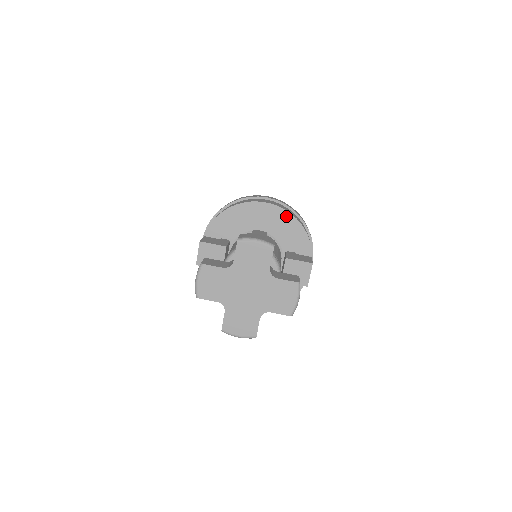
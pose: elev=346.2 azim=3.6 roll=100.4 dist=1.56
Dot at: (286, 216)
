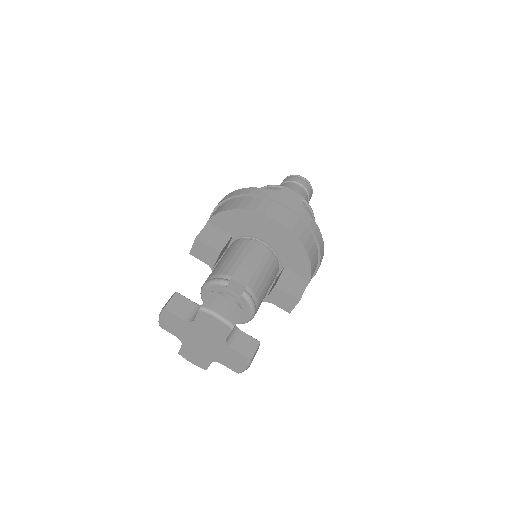
Dot at: (294, 240)
